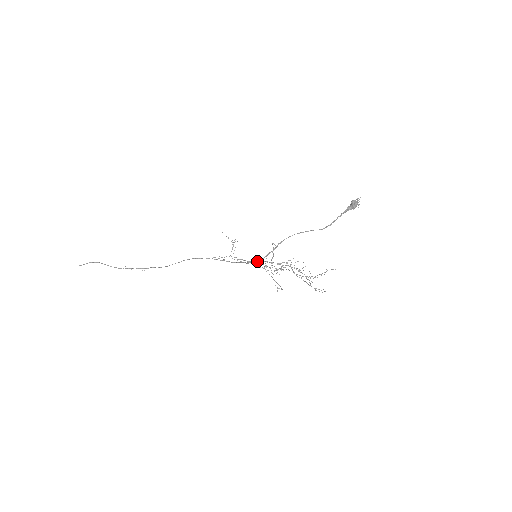
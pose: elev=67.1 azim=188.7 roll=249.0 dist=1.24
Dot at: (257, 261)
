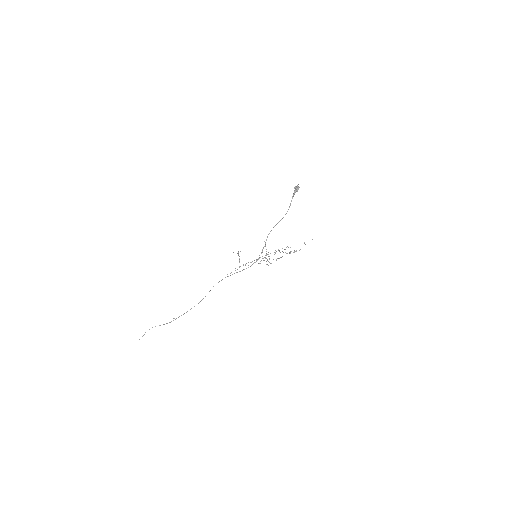
Dot at: (258, 259)
